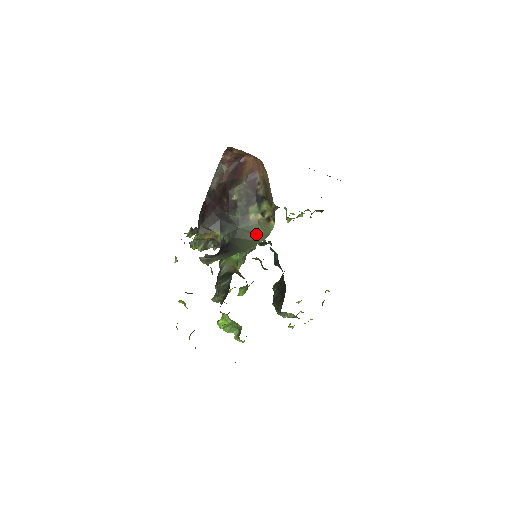
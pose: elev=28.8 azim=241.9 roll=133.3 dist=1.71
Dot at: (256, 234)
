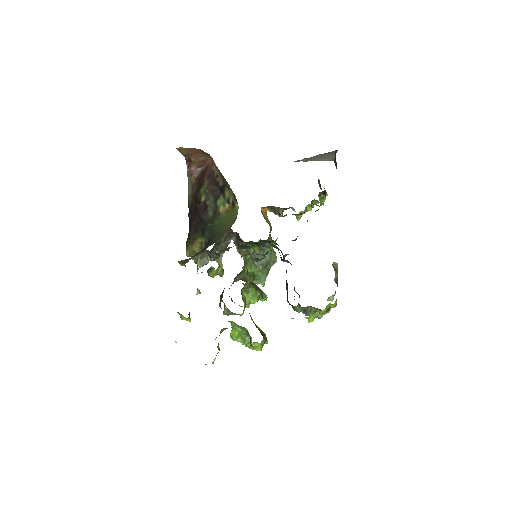
Dot at: (227, 223)
